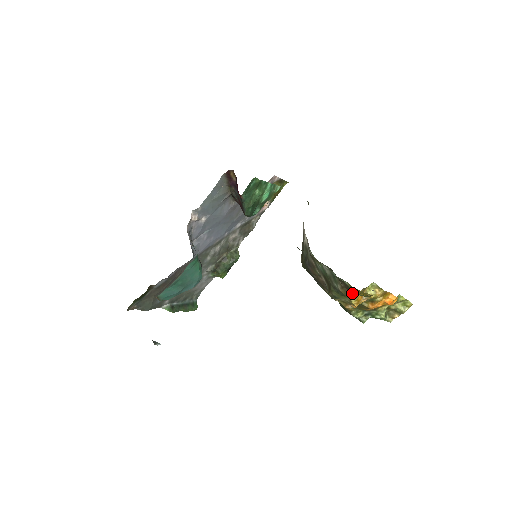
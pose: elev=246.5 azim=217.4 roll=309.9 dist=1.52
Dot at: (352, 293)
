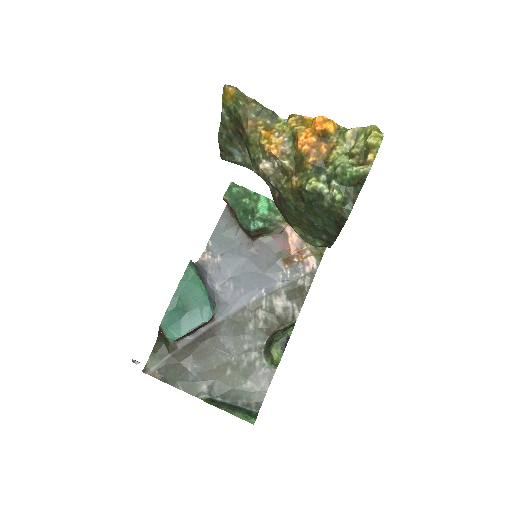
Dot at: (247, 127)
